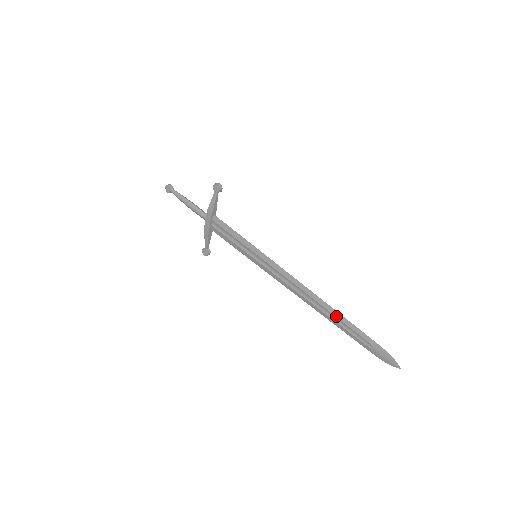
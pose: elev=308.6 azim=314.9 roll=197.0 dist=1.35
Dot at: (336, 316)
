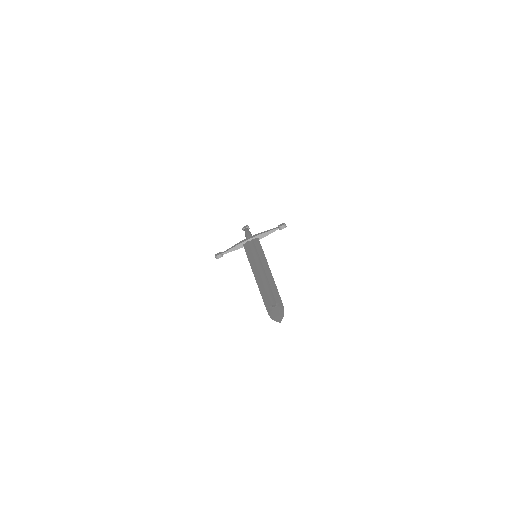
Dot at: (271, 286)
